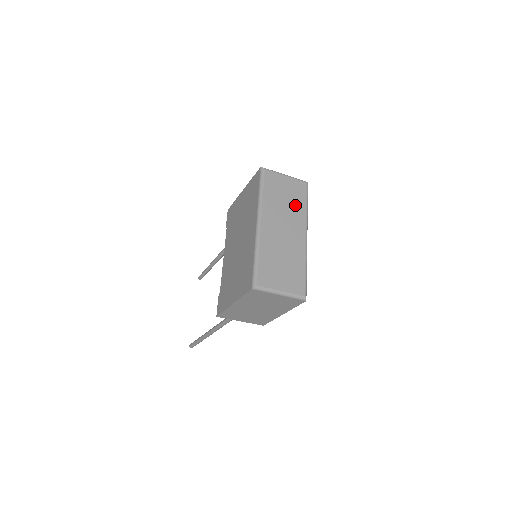
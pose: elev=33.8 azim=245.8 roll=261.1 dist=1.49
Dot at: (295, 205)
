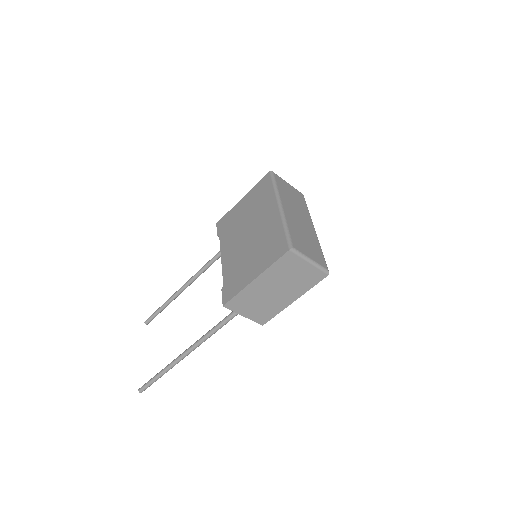
Dot at: (301, 205)
